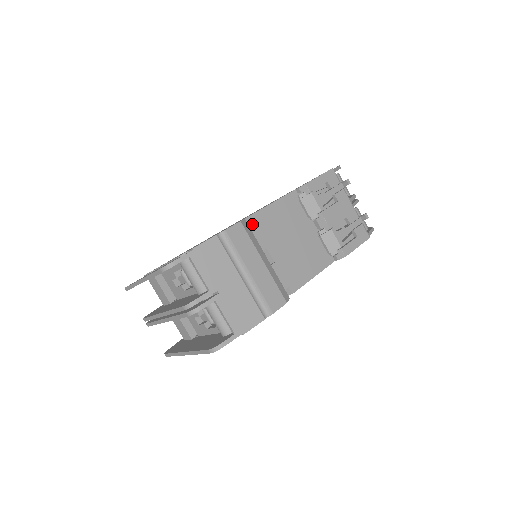
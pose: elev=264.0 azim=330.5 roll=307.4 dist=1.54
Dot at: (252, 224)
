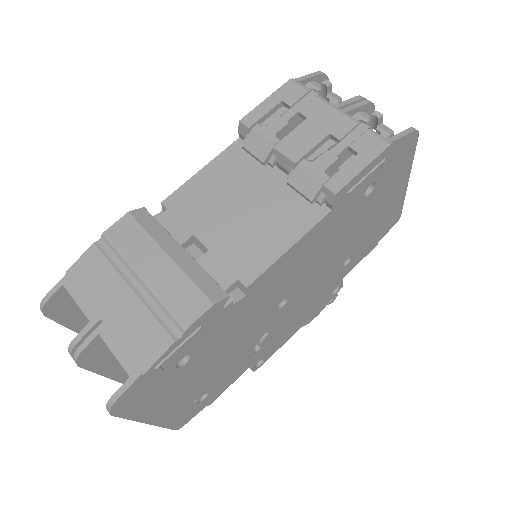
Dot at: (167, 211)
